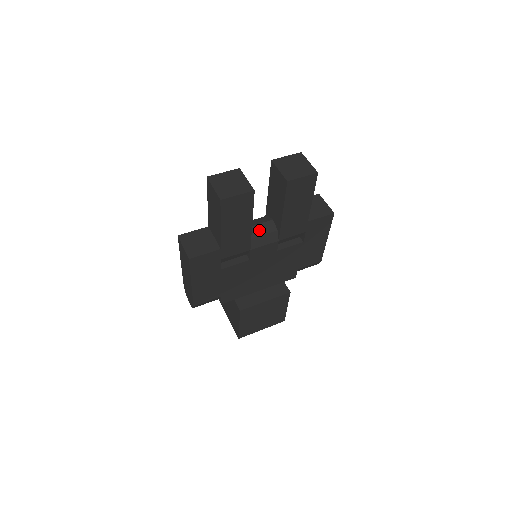
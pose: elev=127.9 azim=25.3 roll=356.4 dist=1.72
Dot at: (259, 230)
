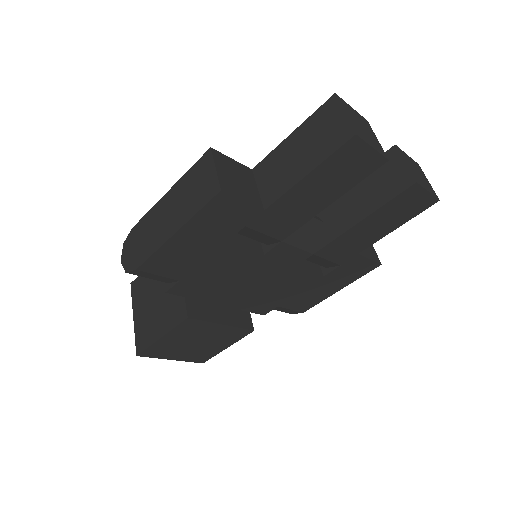
Dot at: (307, 223)
